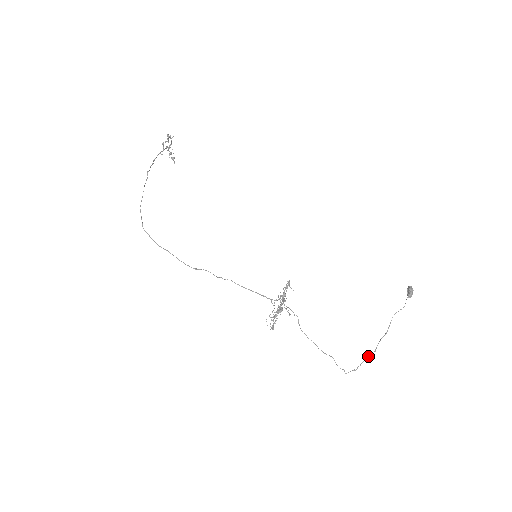
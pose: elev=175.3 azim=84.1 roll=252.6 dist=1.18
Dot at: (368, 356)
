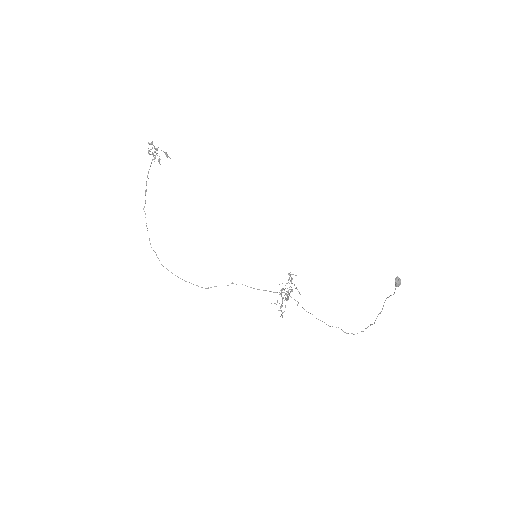
Dot at: (370, 325)
